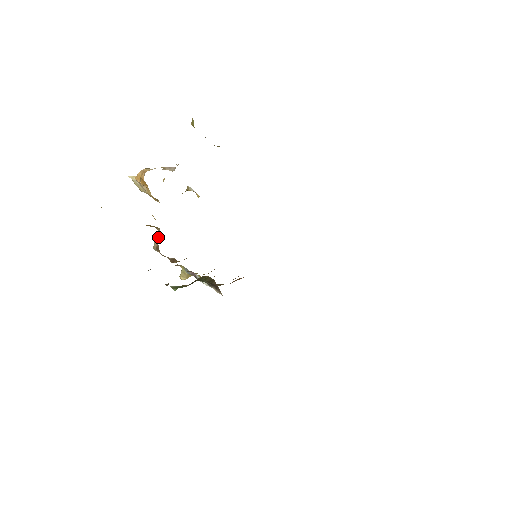
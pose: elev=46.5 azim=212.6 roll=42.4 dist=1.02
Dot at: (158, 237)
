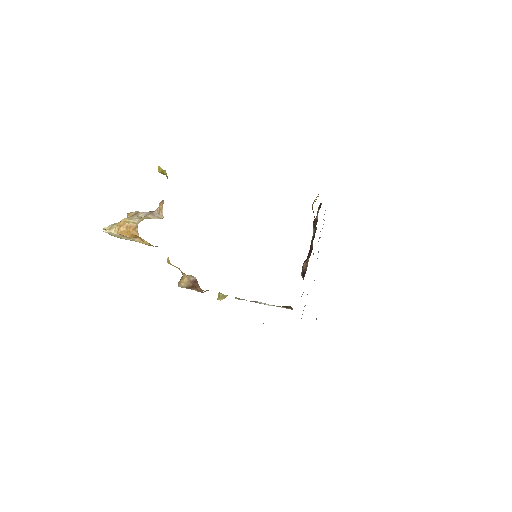
Dot at: (187, 280)
